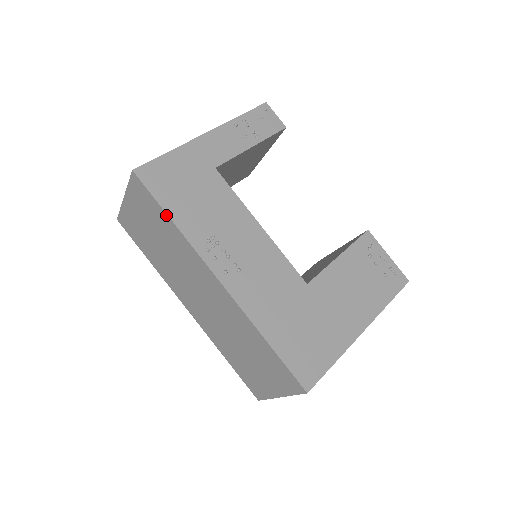
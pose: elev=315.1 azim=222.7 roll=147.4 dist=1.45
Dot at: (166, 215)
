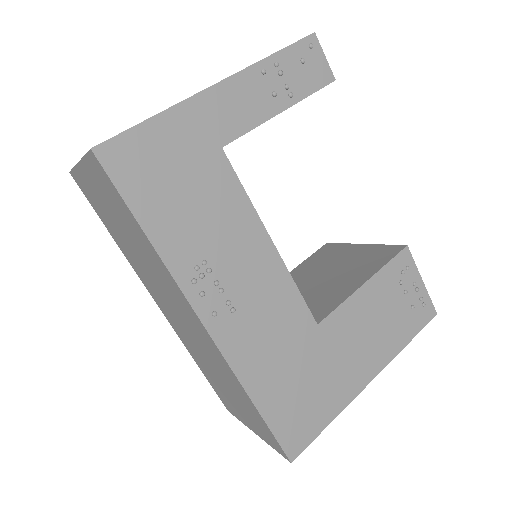
Dot at: (139, 226)
